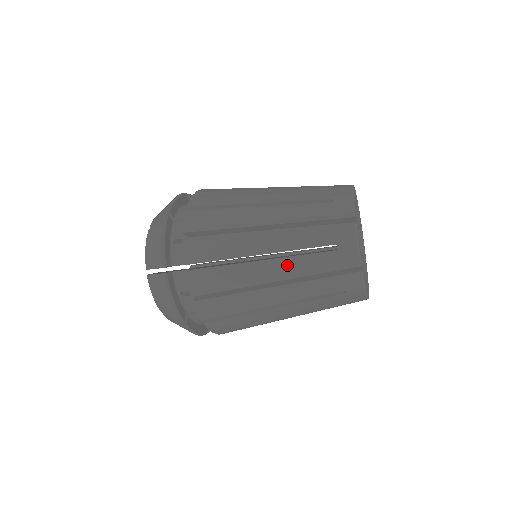
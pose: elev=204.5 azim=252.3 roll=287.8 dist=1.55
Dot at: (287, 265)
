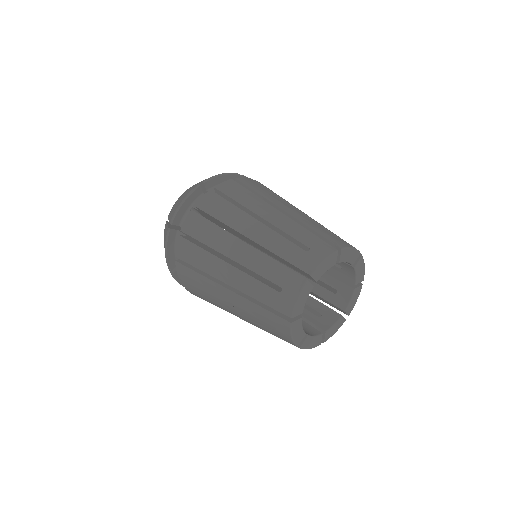
Dot at: (241, 278)
